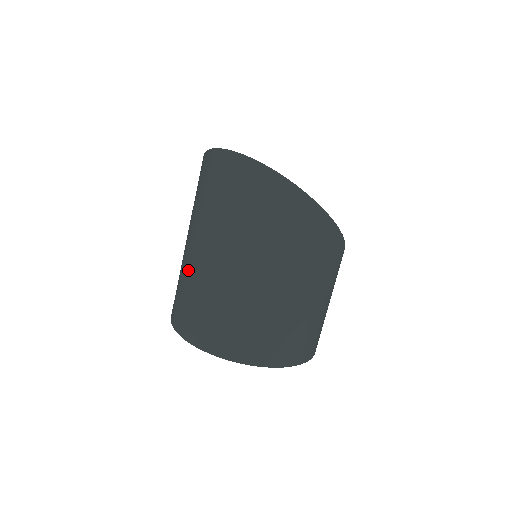
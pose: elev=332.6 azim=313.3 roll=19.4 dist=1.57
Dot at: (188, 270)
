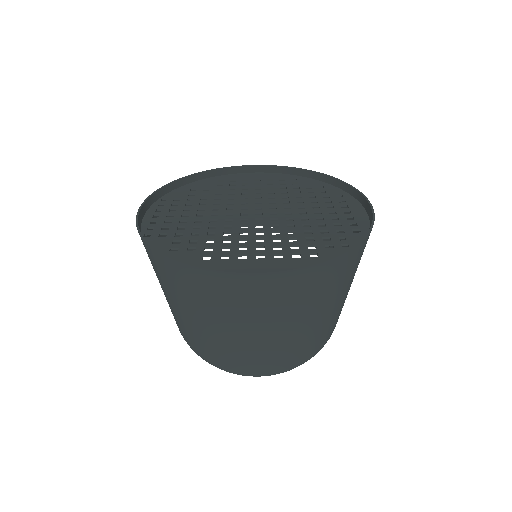
Dot at: (226, 348)
